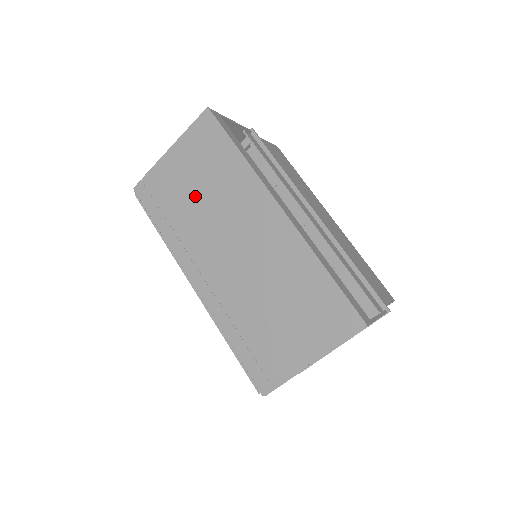
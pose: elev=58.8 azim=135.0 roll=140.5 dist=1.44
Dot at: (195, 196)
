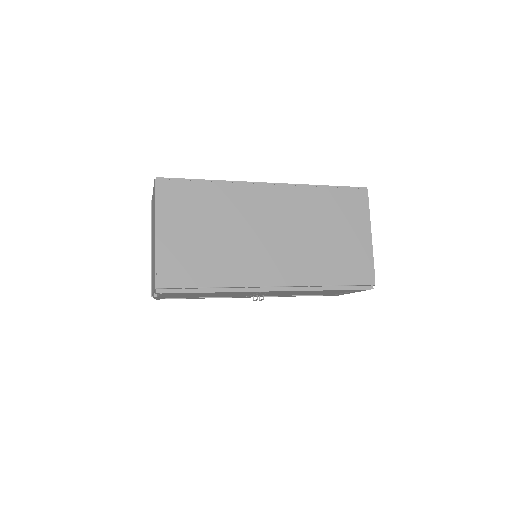
Dot at: (211, 236)
